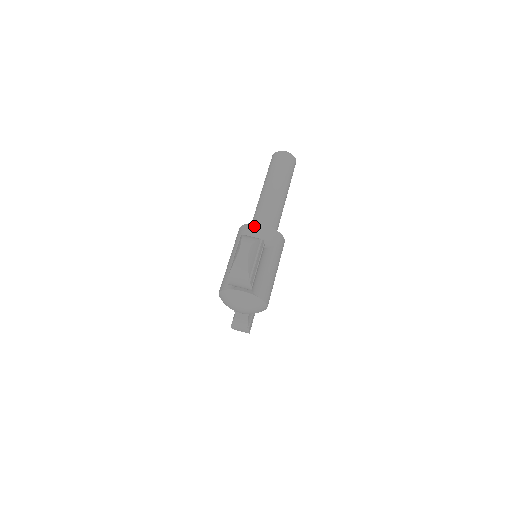
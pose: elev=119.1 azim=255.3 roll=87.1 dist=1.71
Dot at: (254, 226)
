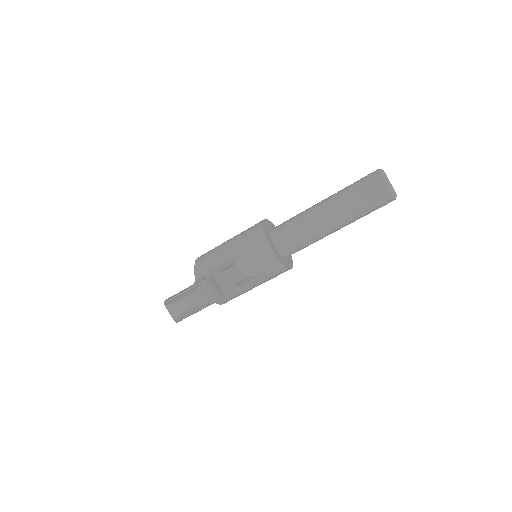
Dot at: (264, 244)
